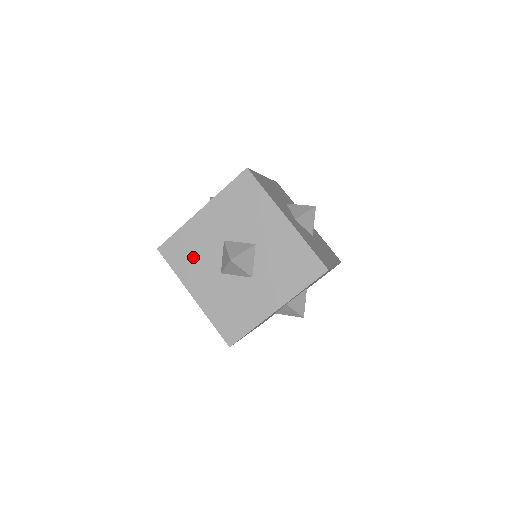
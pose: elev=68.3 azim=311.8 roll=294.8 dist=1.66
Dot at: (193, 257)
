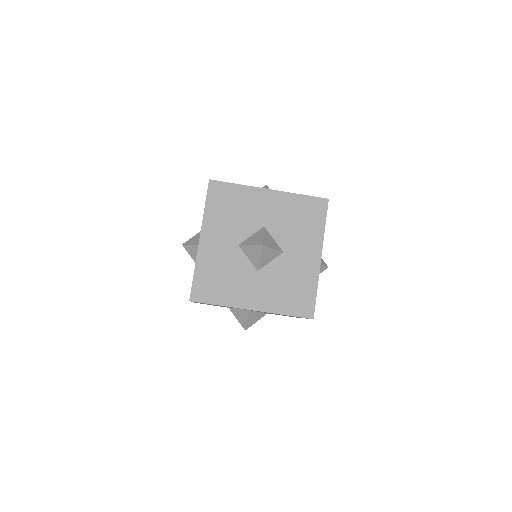
Dot at: (230, 213)
